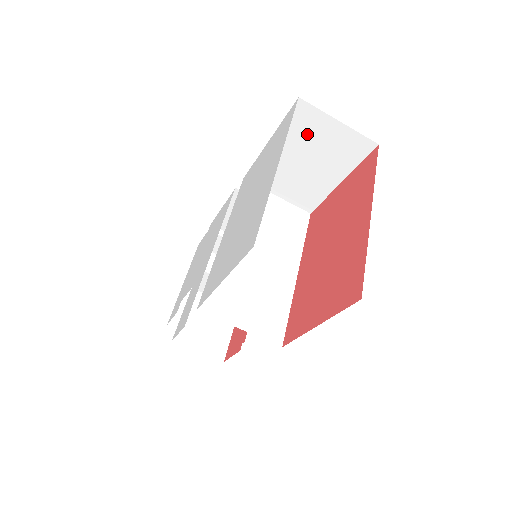
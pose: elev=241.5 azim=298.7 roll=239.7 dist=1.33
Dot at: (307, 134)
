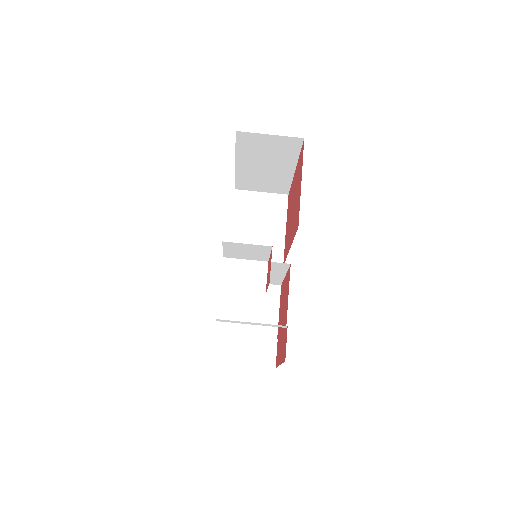
Dot at: (250, 208)
